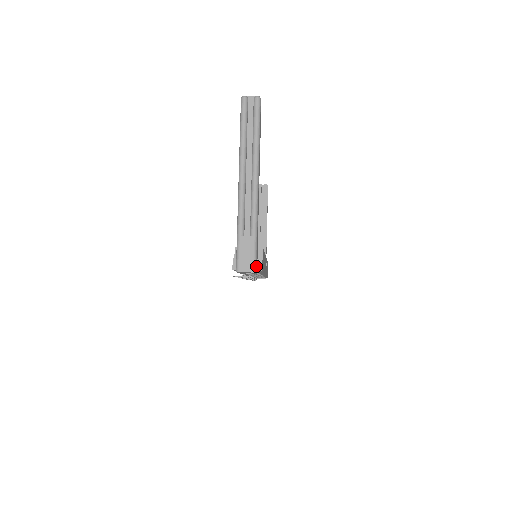
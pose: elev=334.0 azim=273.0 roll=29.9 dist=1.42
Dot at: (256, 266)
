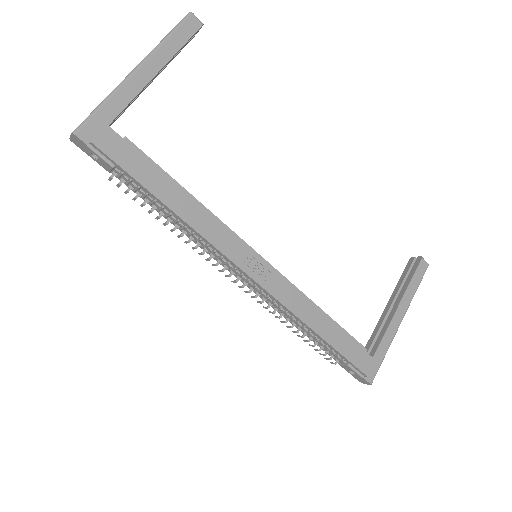
Dot at: (80, 130)
